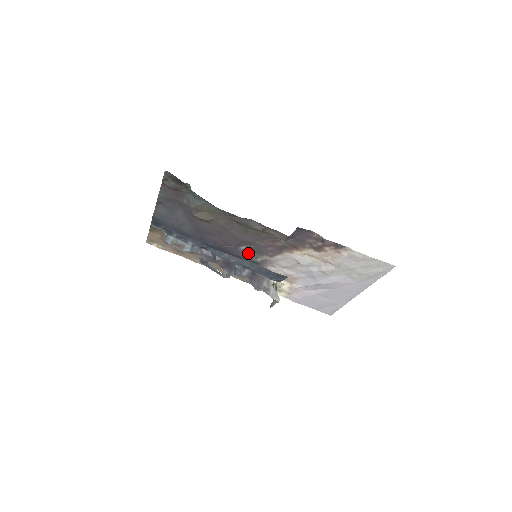
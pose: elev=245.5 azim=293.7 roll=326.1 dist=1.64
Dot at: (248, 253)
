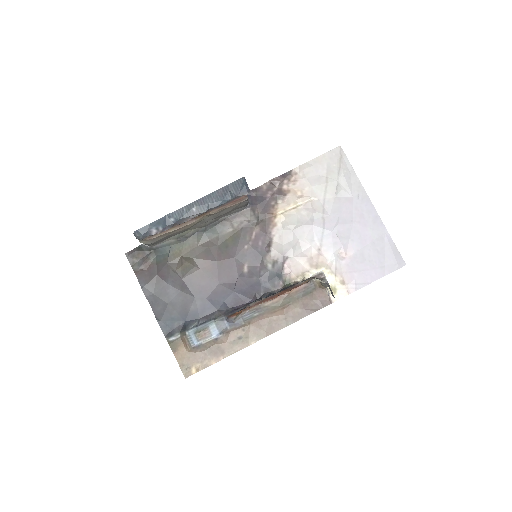
Dot at: (256, 271)
